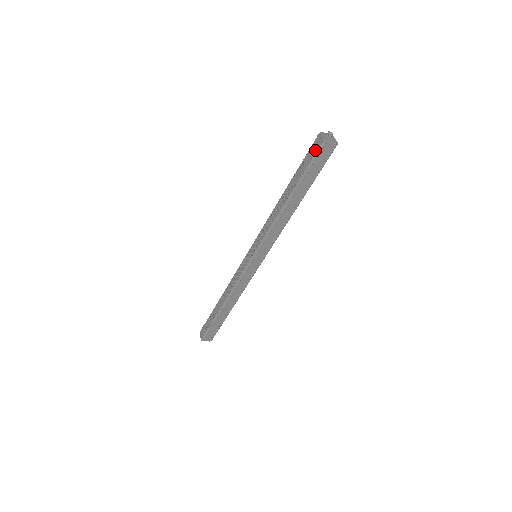
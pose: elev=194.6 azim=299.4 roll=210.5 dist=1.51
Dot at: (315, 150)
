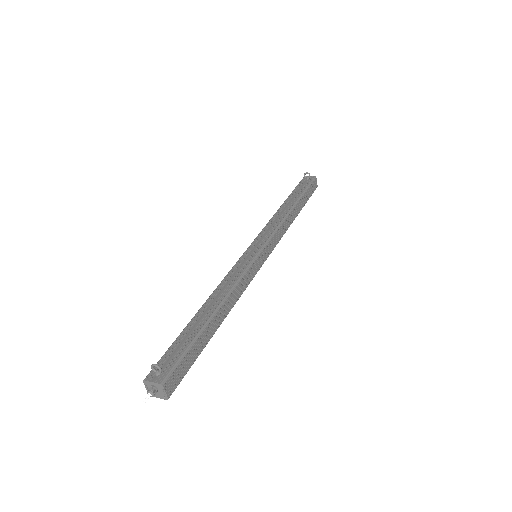
Dot at: occluded
